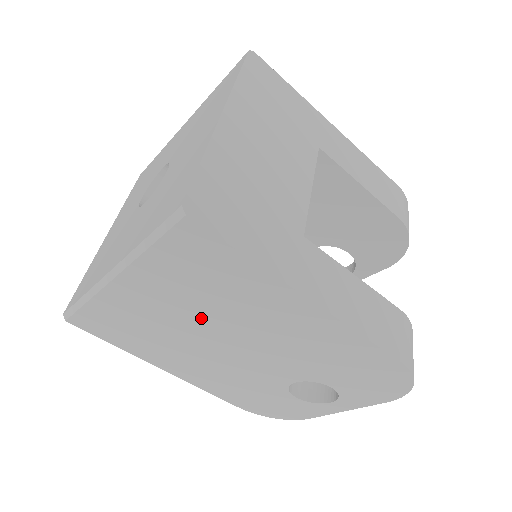
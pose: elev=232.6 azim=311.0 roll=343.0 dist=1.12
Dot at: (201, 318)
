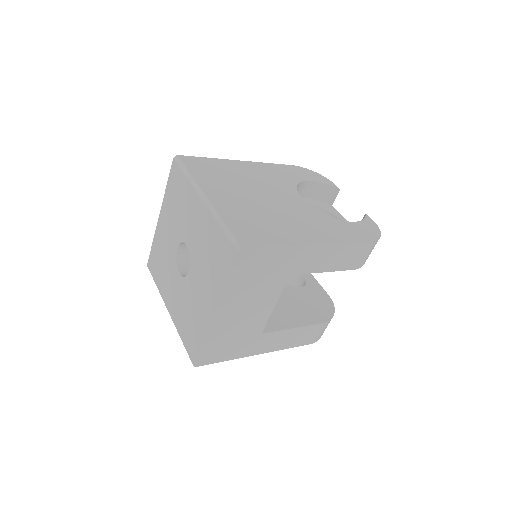
Dot at: occluded
